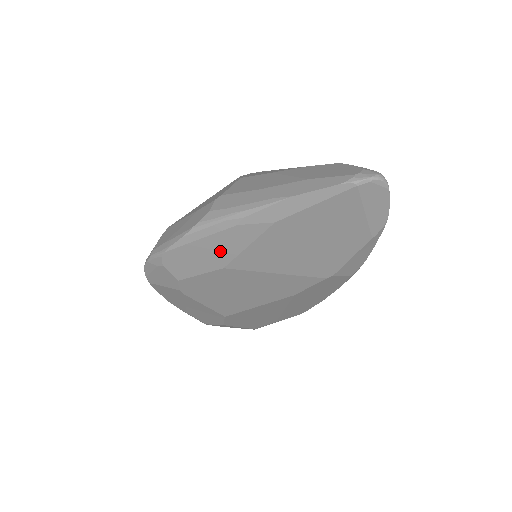
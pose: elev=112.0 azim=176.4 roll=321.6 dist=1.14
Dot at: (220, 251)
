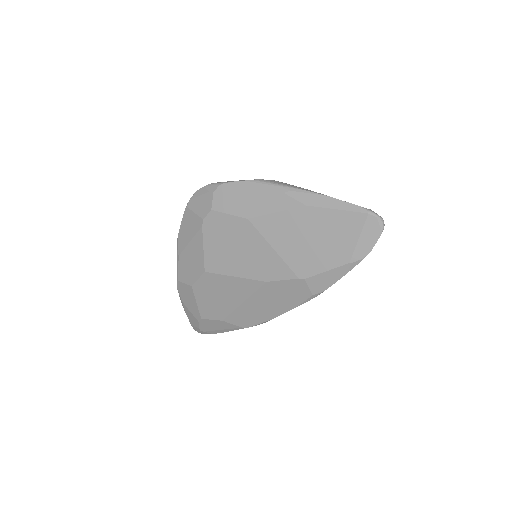
Dot at: (257, 205)
